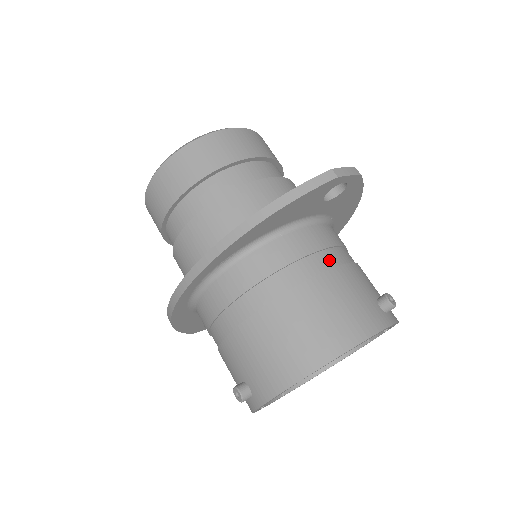
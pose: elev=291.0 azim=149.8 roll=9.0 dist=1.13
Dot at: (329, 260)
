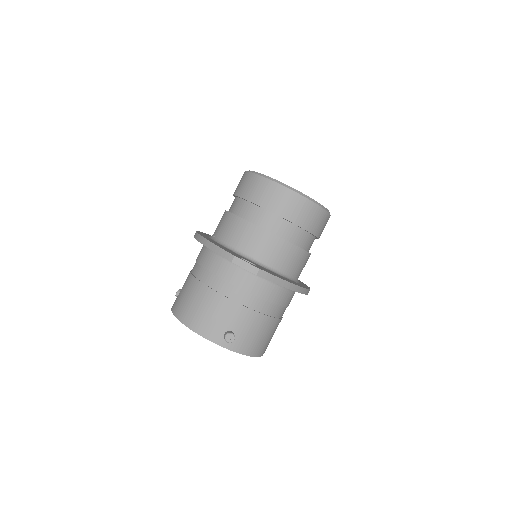
Dot at: (229, 291)
